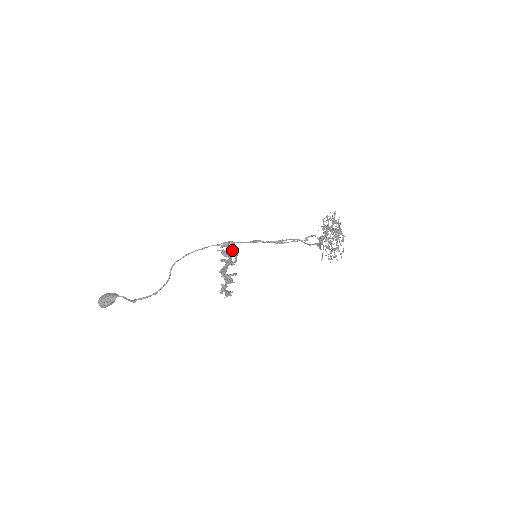
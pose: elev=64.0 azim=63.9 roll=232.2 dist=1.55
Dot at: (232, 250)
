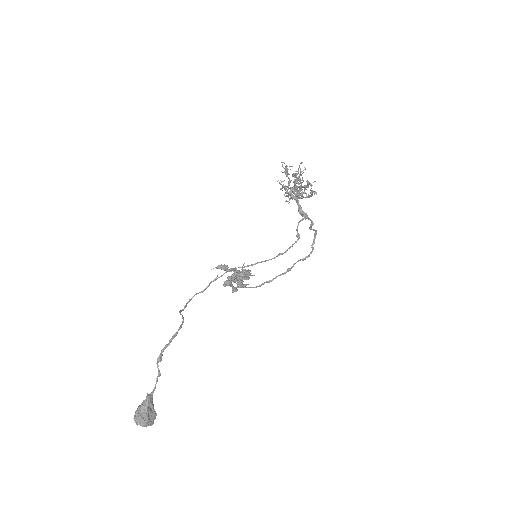
Dot at: occluded
